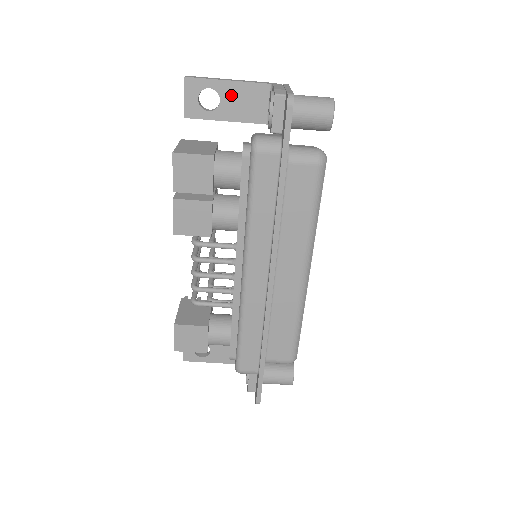
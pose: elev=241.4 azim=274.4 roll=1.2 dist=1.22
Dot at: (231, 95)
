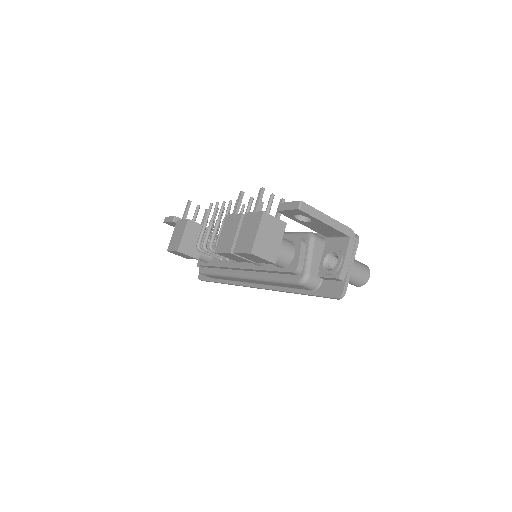
Dot at: (319, 225)
